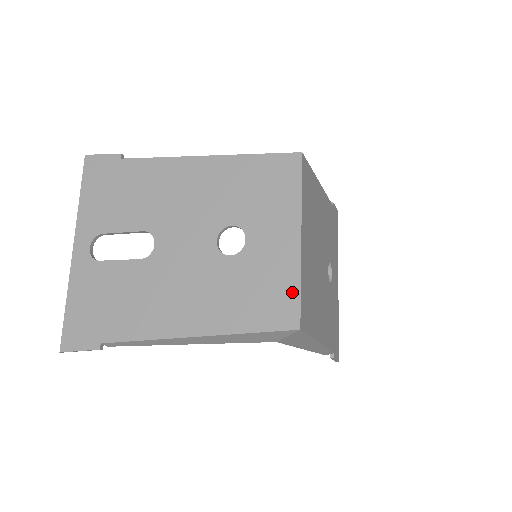
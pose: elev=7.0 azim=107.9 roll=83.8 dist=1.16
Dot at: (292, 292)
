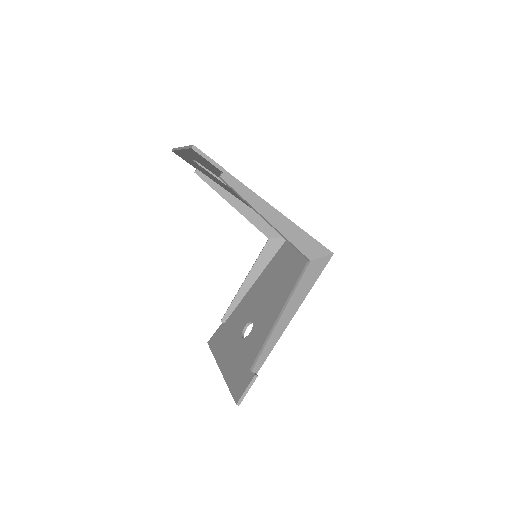
Dot at: occluded
